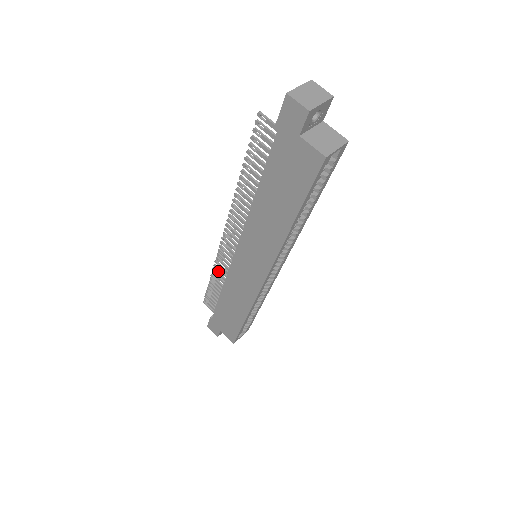
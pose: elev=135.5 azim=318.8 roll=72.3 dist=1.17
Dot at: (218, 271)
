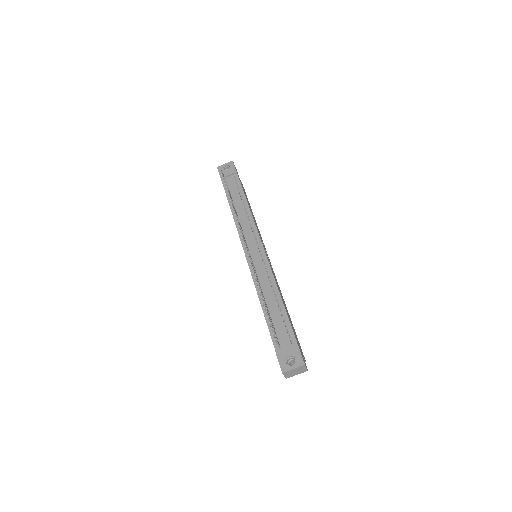
Dot at: (235, 211)
